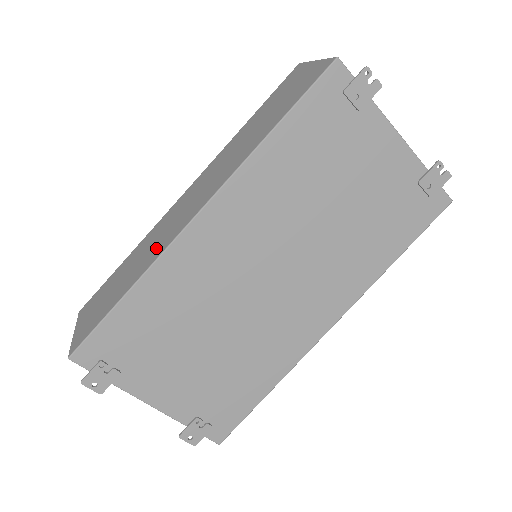
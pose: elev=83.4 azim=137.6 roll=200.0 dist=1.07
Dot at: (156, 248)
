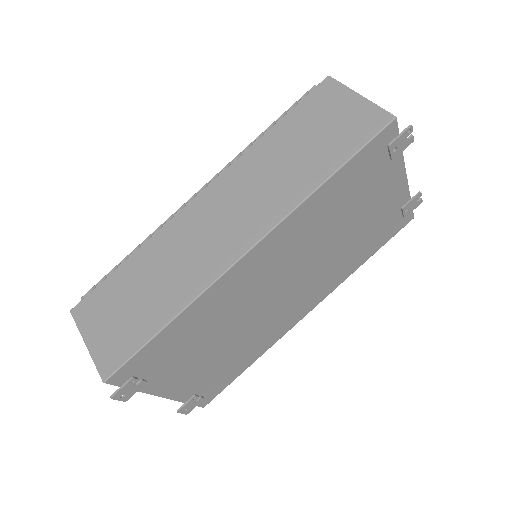
Dot at: (193, 272)
